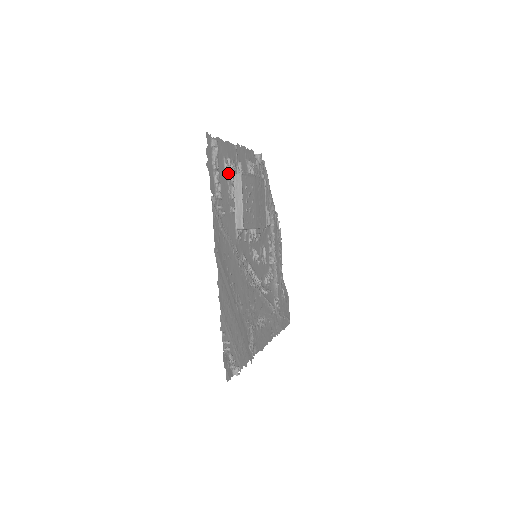
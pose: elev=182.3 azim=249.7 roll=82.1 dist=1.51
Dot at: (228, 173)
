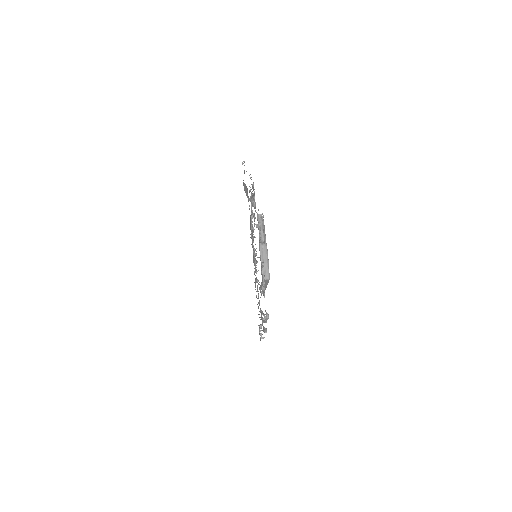
Dot at: occluded
